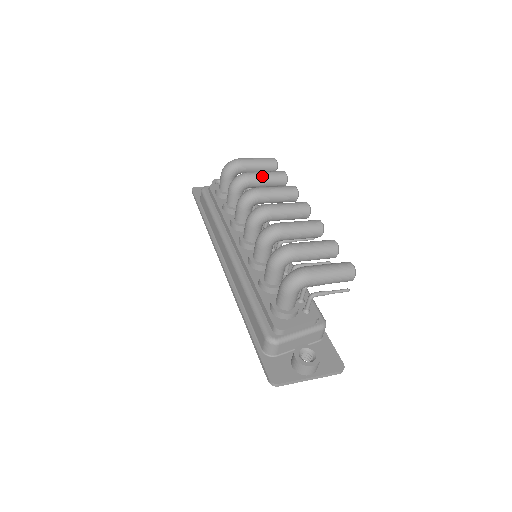
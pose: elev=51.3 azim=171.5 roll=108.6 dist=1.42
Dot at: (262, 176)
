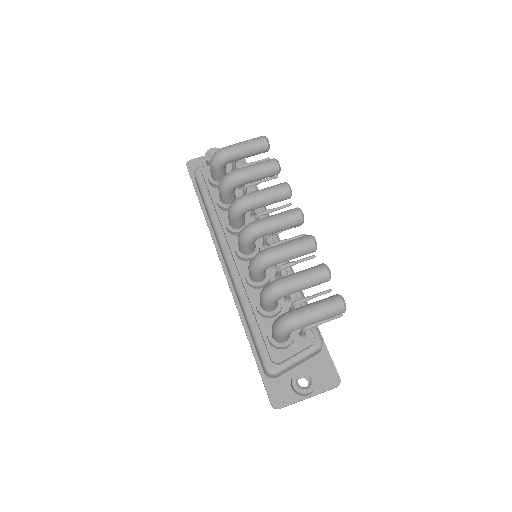
Dot at: (251, 173)
